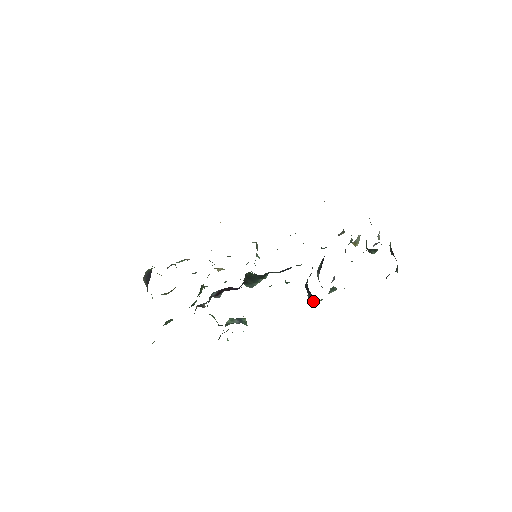
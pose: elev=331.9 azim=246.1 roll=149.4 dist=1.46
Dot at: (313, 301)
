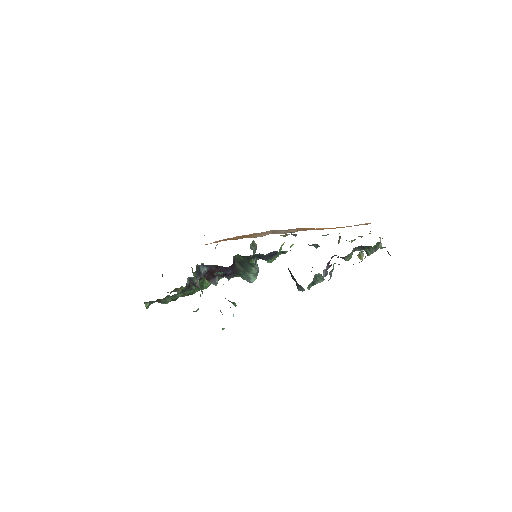
Dot at: (300, 288)
